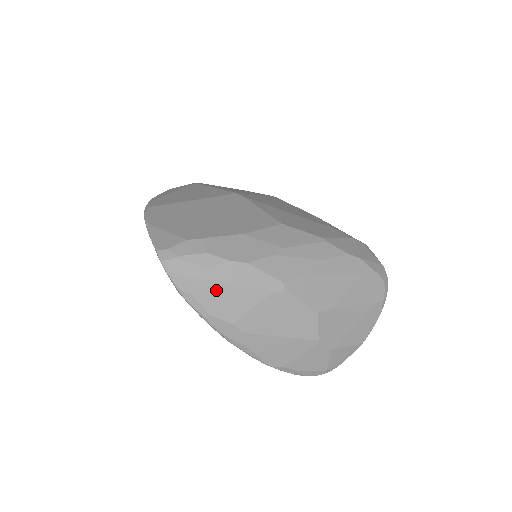
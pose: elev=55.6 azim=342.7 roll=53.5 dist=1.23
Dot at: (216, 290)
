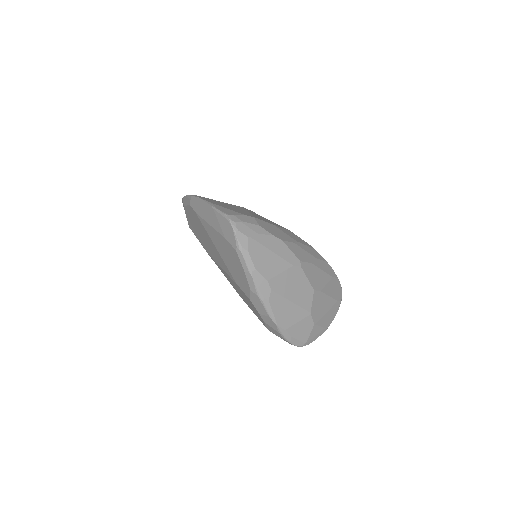
Dot at: (262, 252)
